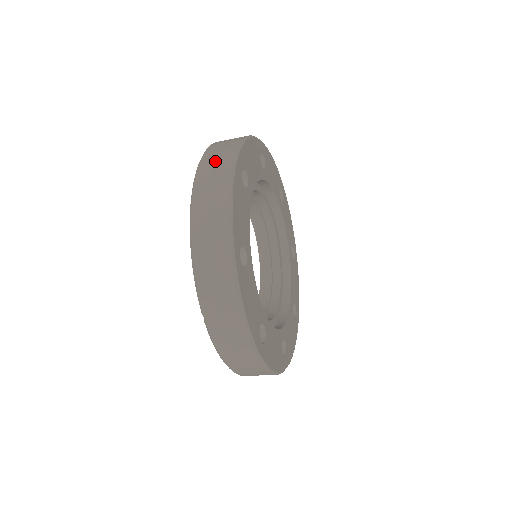
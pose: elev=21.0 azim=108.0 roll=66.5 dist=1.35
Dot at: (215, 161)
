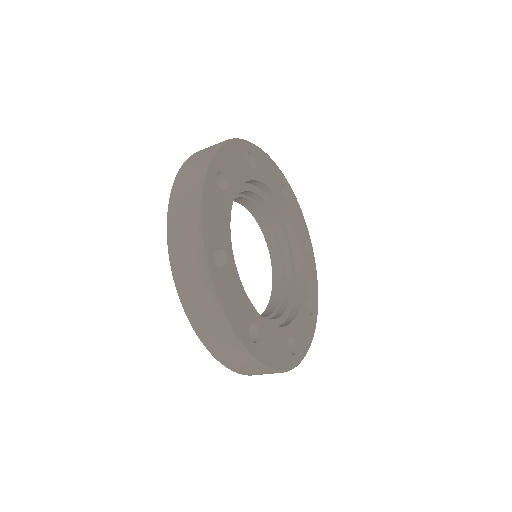
Dot at: (186, 266)
